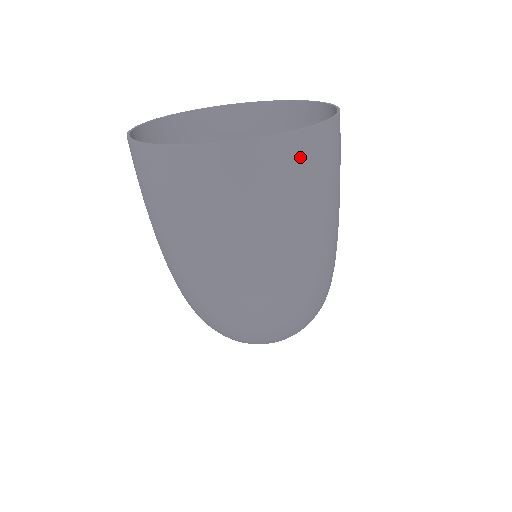
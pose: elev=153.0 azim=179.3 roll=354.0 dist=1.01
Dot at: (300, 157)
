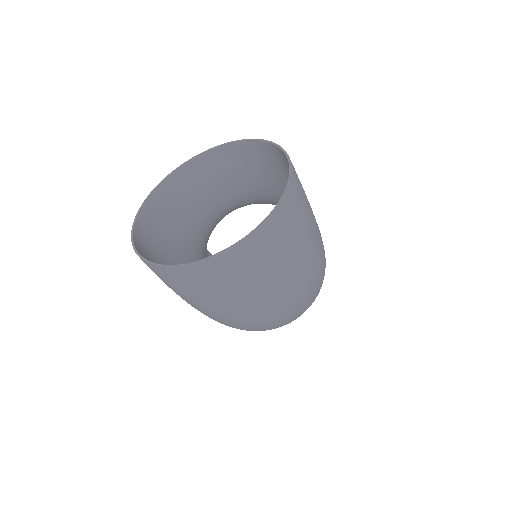
Dot at: (281, 226)
